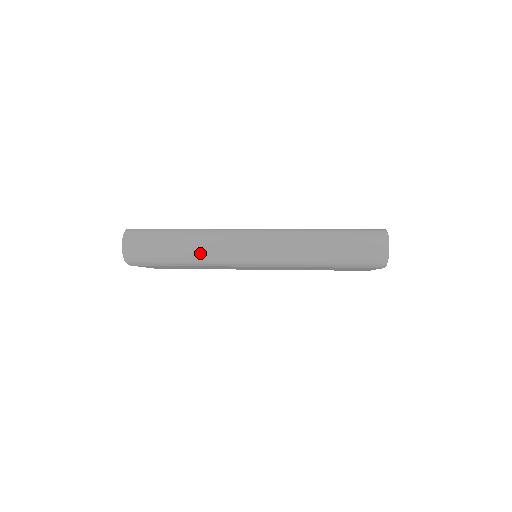
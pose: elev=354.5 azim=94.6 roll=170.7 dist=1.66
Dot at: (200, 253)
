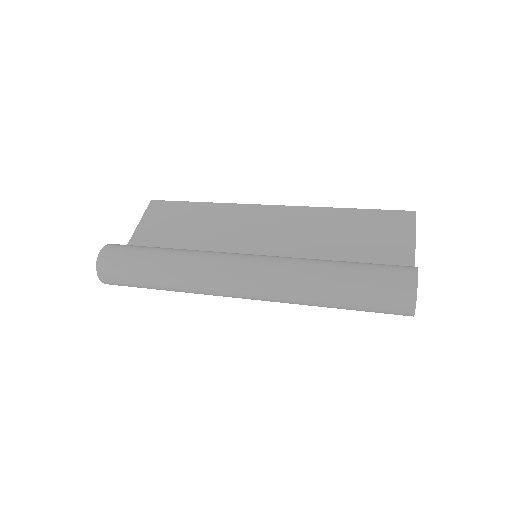
Dot at: (185, 292)
